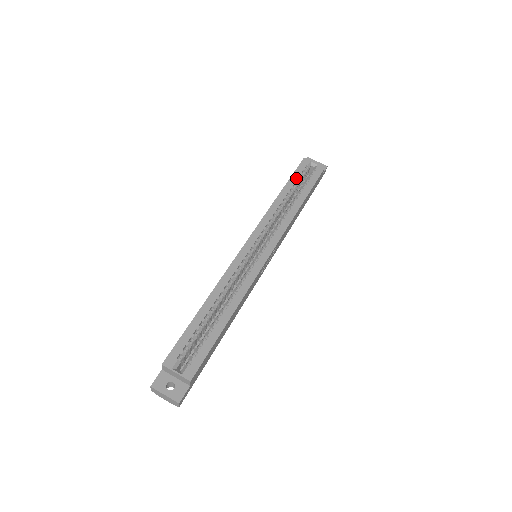
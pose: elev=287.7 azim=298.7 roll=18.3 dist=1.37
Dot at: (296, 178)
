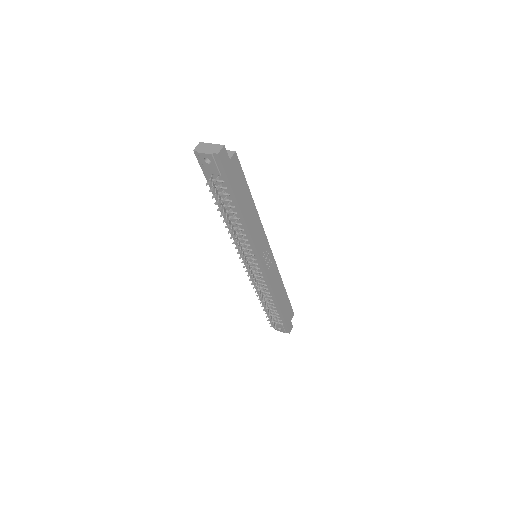
Dot at: occluded
